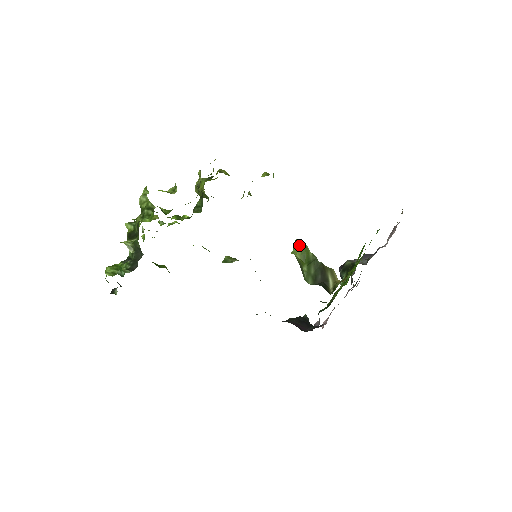
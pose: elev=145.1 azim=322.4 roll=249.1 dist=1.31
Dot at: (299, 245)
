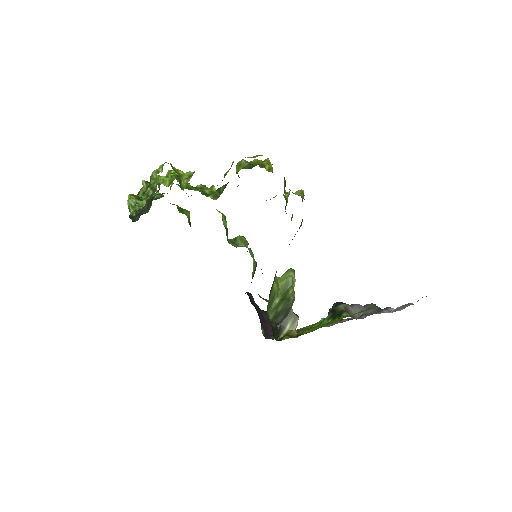
Dot at: (288, 276)
